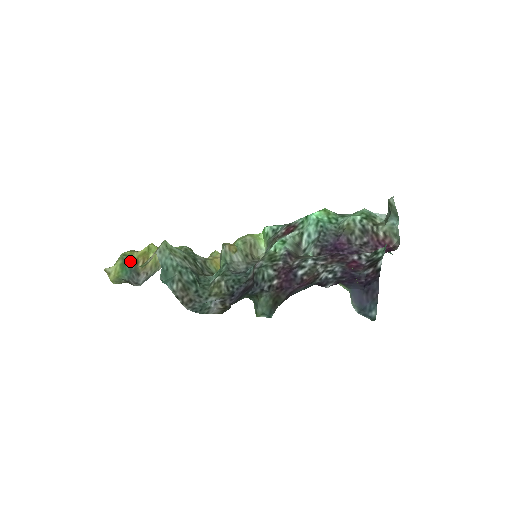
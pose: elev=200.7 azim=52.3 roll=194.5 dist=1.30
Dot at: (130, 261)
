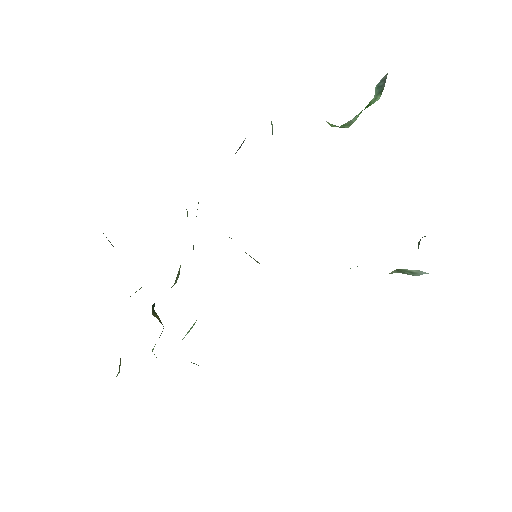
Dot at: occluded
